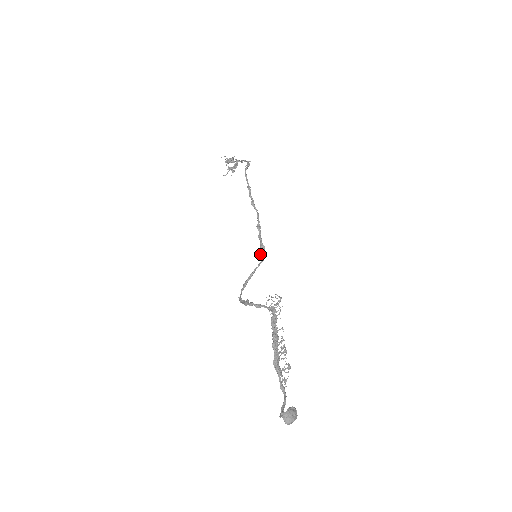
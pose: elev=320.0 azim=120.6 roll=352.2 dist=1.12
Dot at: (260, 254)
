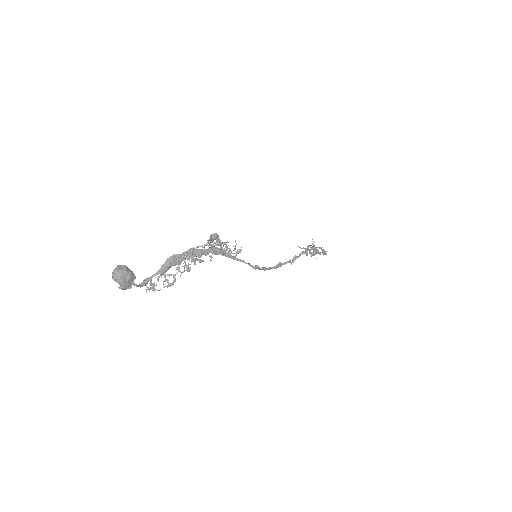
Dot at: occluded
